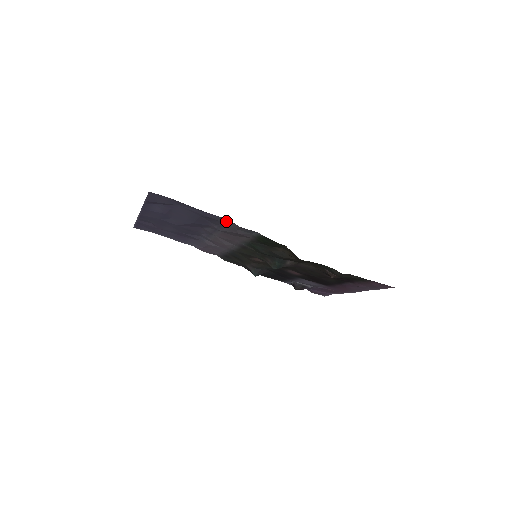
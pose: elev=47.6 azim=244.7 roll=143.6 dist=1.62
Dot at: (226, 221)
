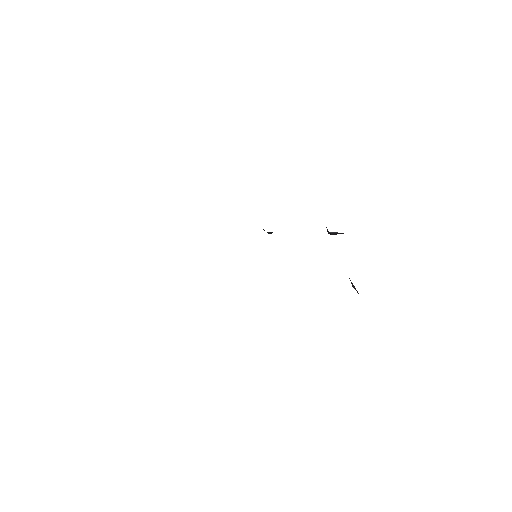
Dot at: occluded
